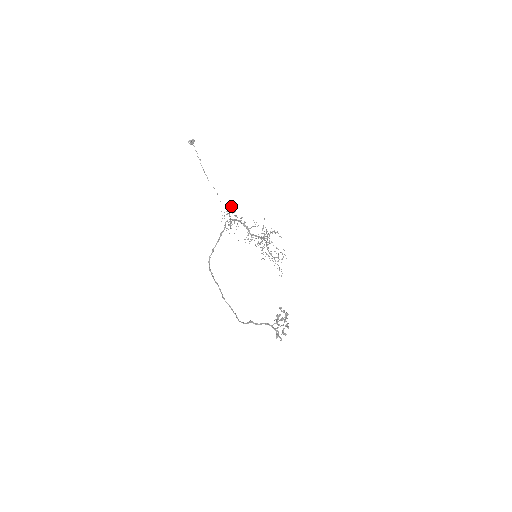
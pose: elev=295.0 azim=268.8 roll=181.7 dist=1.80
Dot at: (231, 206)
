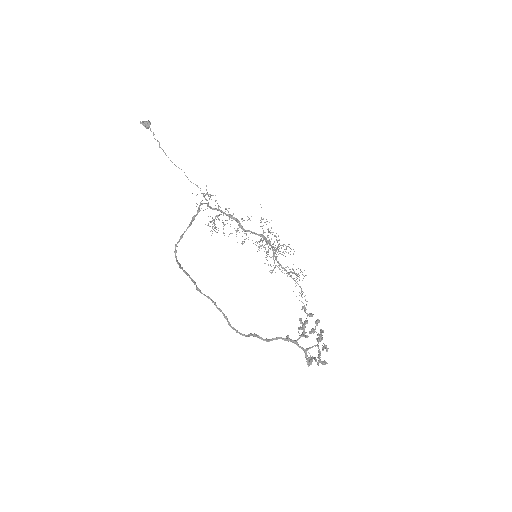
Dot at: occluded
